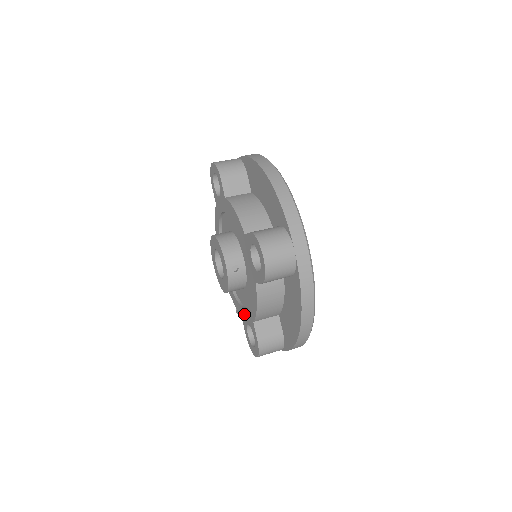
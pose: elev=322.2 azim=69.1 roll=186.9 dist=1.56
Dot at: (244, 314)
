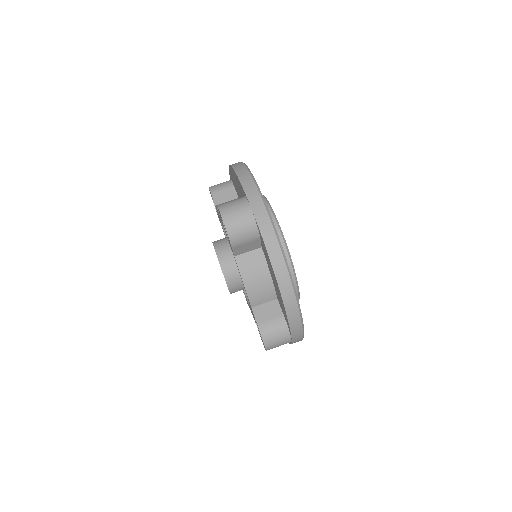
Dot at: occluded
